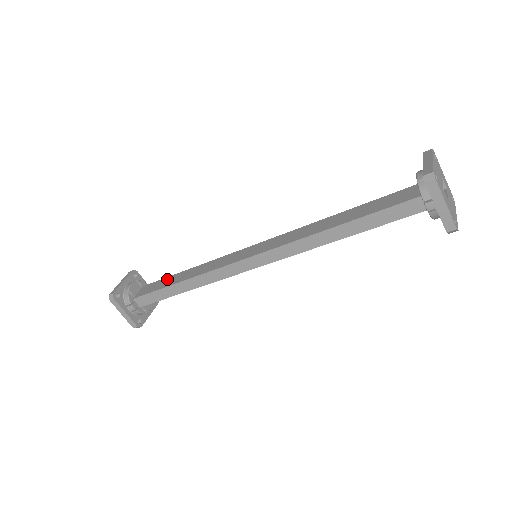
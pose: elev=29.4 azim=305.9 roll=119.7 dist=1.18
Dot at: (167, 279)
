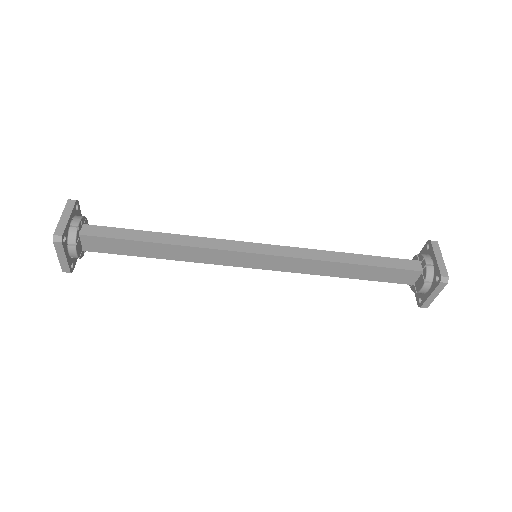
Dot at: occluded
